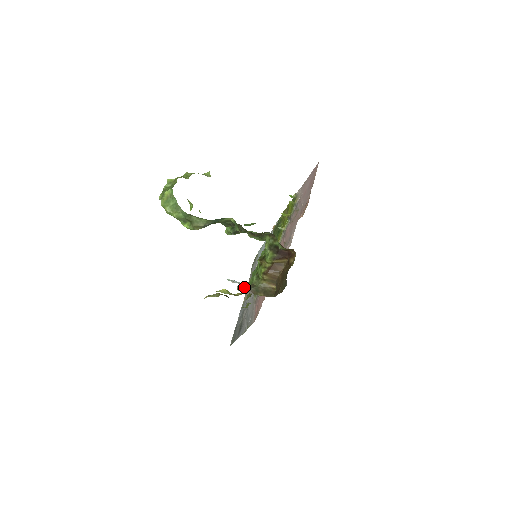
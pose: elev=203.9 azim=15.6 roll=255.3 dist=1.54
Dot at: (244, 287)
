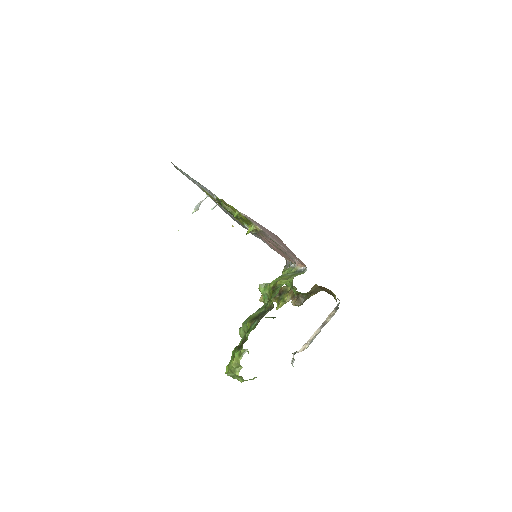
Dot at: (300, 305)
